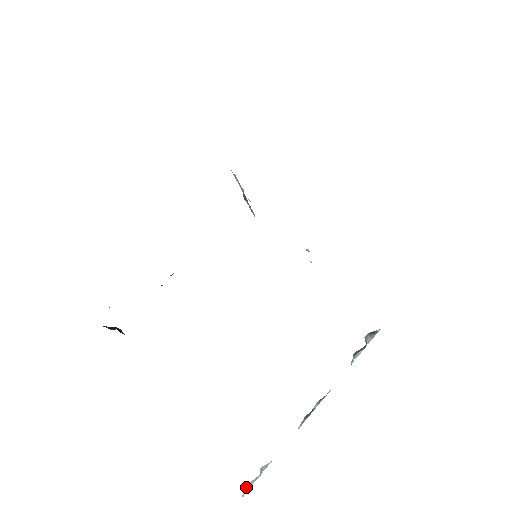
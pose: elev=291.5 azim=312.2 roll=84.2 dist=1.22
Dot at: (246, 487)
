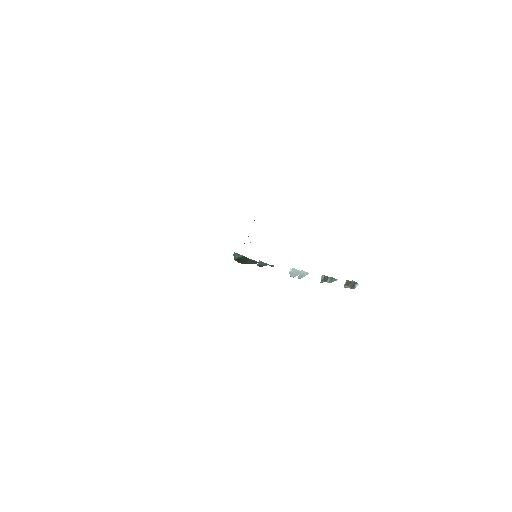
Dot at: (291, 270)
